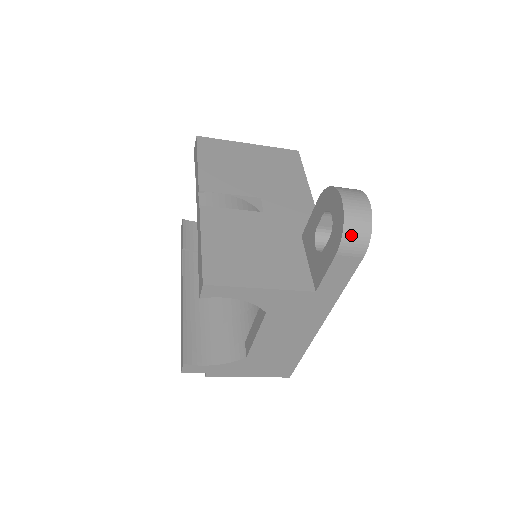
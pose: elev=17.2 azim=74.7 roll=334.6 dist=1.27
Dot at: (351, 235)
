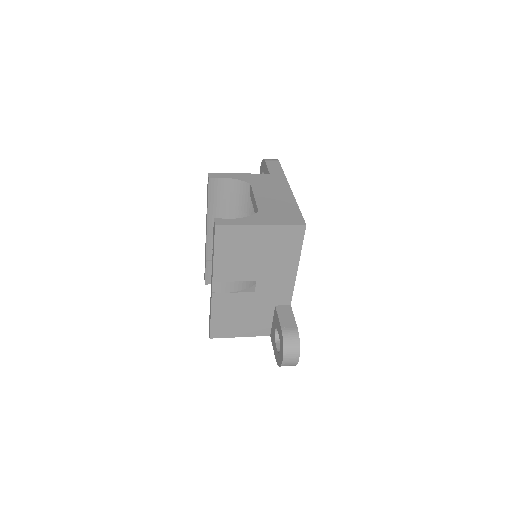
Dot at: occluded
